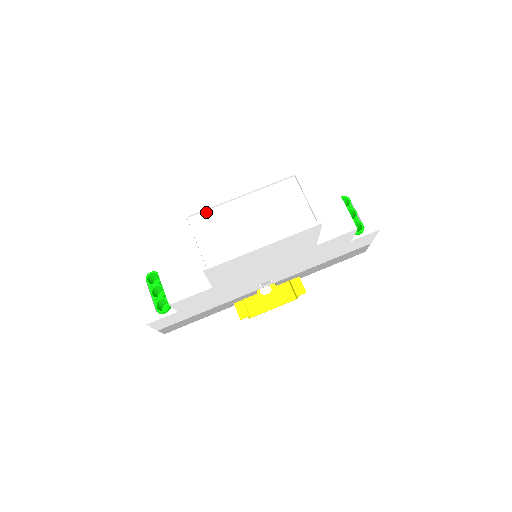
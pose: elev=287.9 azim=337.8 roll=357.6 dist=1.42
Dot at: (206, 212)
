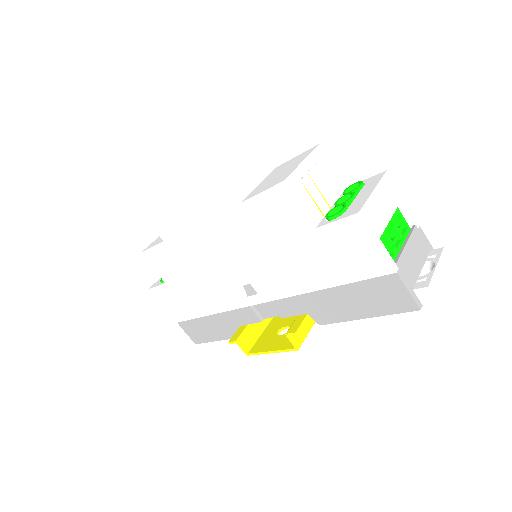
Dot at: occluded
